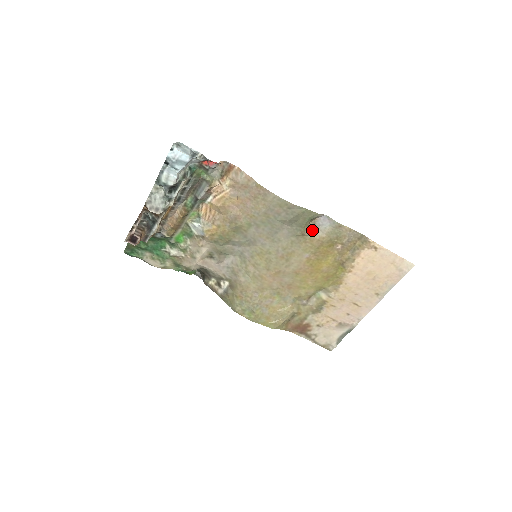
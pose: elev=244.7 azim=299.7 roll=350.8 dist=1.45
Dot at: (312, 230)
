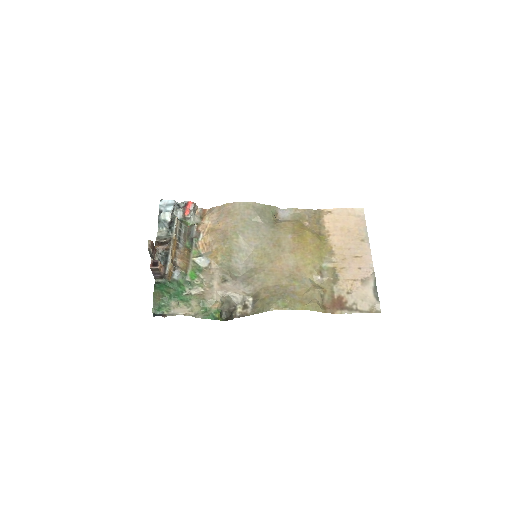
Dot at: (280, 221)
